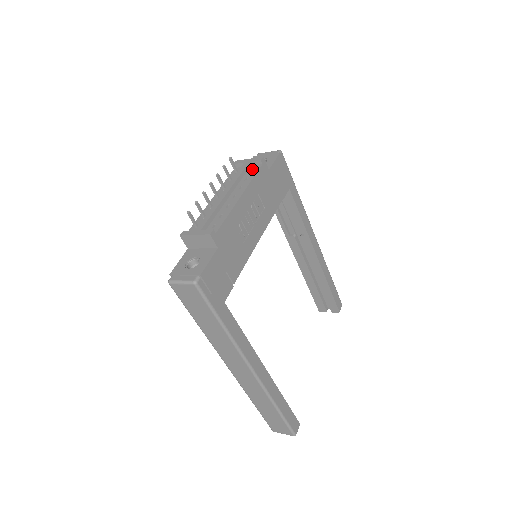
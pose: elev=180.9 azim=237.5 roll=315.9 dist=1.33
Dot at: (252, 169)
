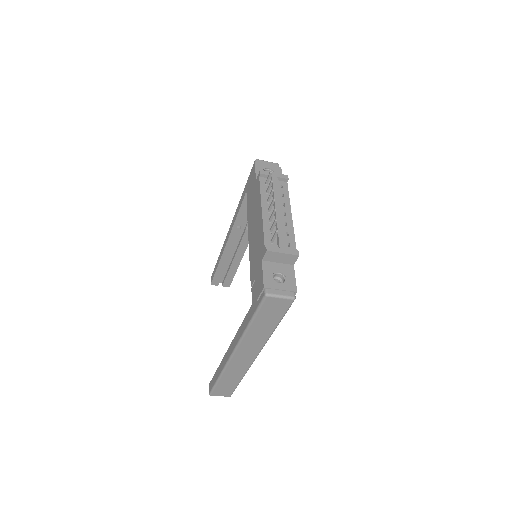
Dot at: (280, 185)
